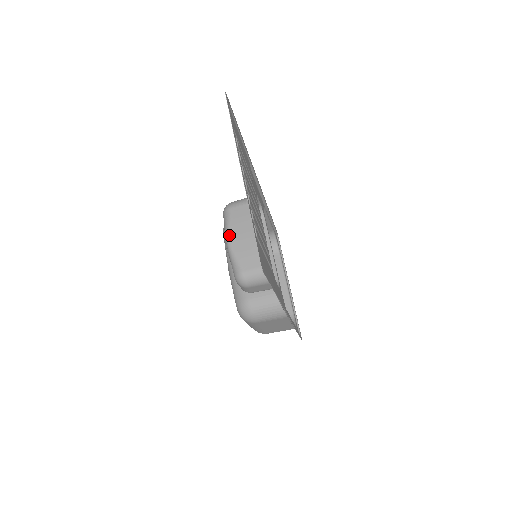
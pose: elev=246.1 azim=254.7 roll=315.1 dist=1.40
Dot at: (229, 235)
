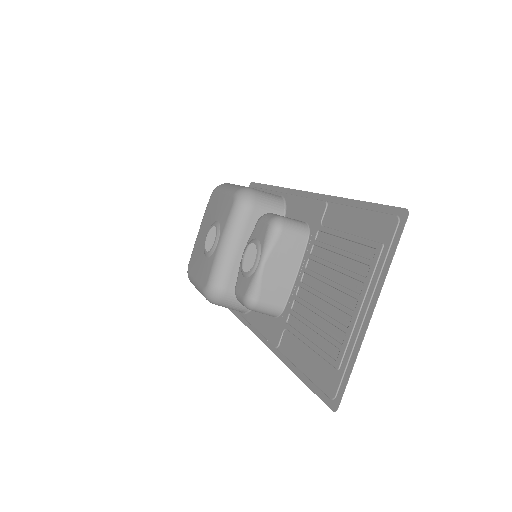
Dot at: (267, 260)
